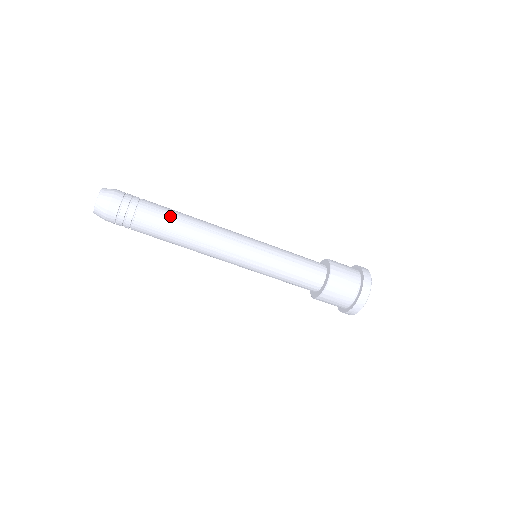
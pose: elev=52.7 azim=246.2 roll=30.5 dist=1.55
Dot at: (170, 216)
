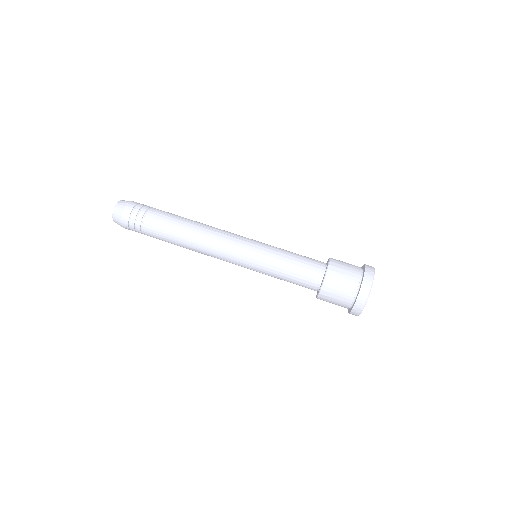
Dot at: (175, 217)
